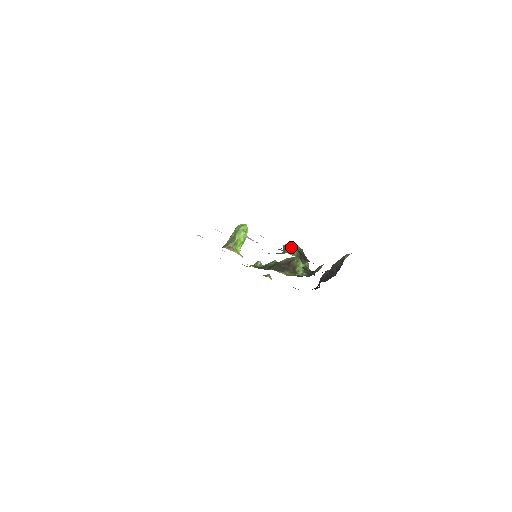
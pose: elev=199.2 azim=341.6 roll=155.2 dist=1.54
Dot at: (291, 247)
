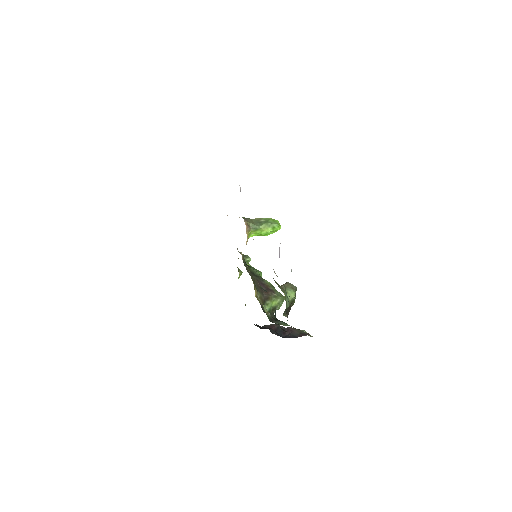
Dot at: (292, 292)
